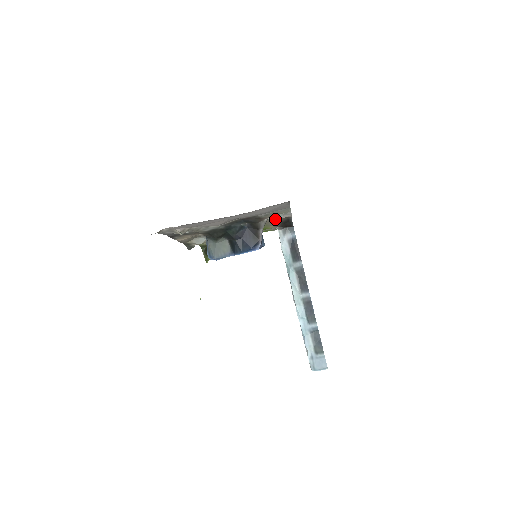
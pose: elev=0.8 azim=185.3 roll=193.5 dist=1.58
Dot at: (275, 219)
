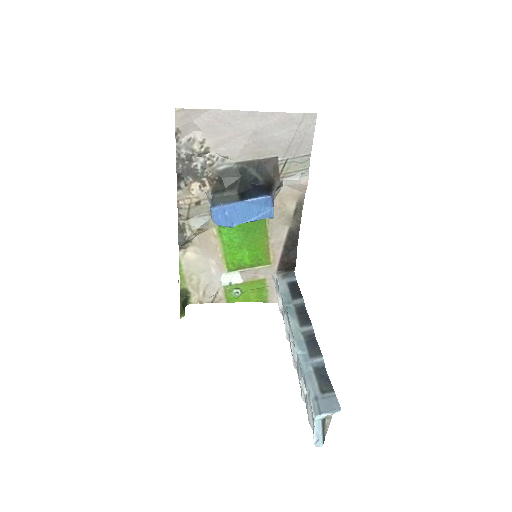
Dot at: (286, 207)
